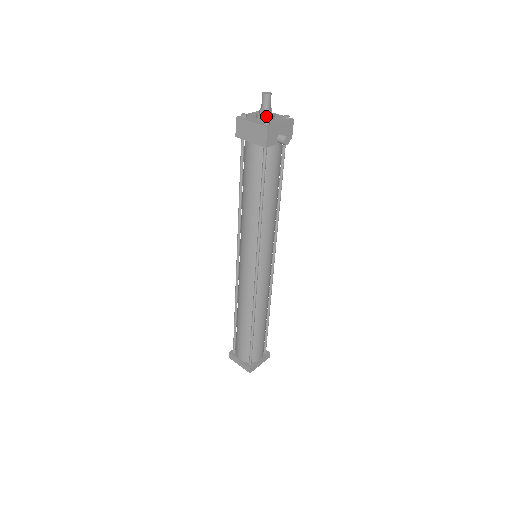
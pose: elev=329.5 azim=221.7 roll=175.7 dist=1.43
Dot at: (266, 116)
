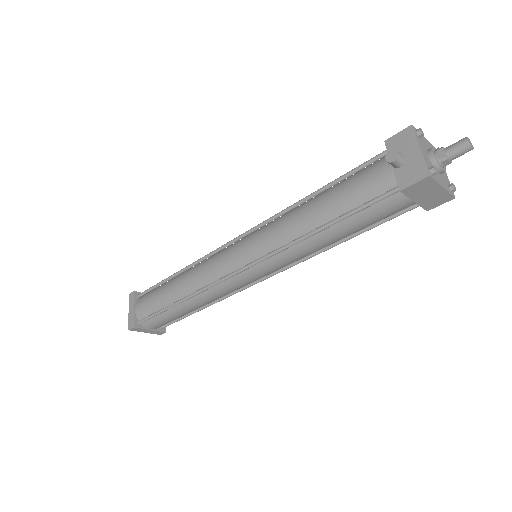
Dot at: (445, 168)
